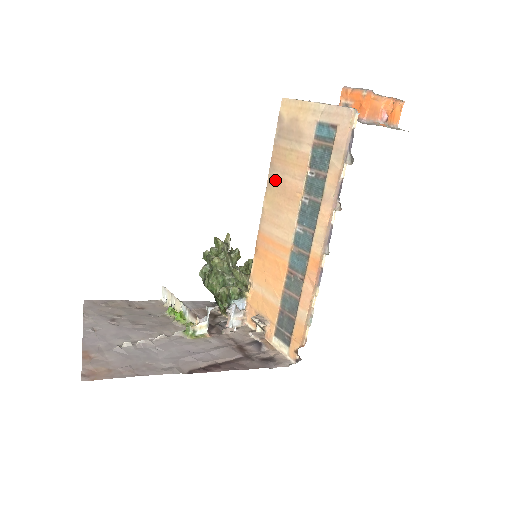
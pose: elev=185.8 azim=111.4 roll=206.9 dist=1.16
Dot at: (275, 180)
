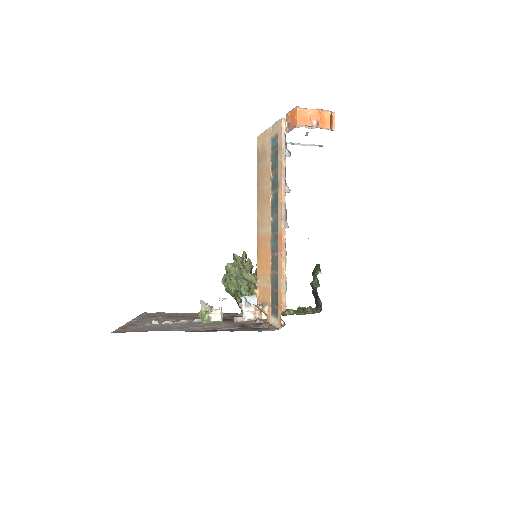
Dot at: (260, 194)
